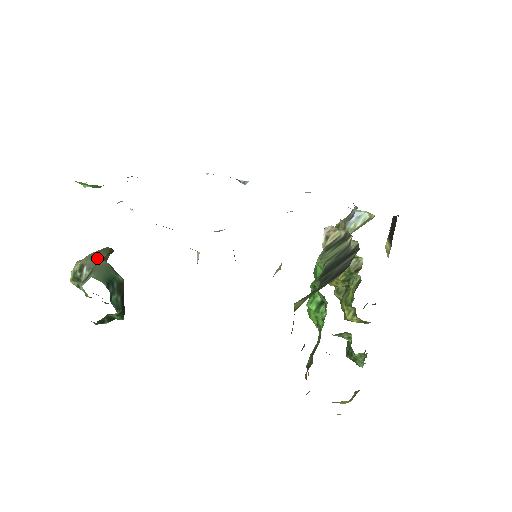
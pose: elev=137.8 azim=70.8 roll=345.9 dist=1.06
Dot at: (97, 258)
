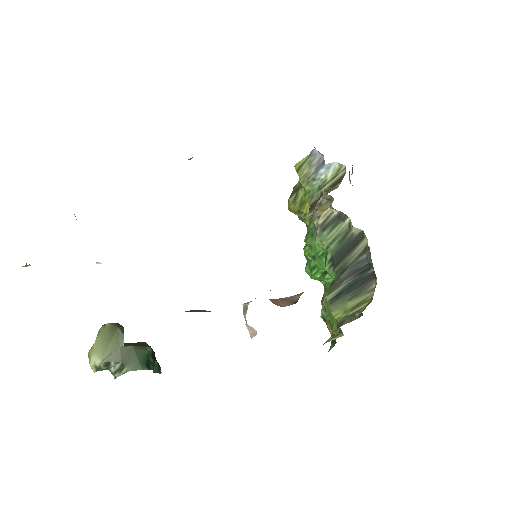
Dot at: (117, 348)
